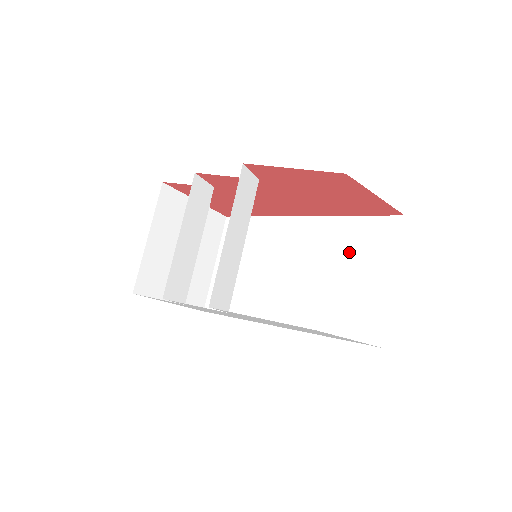
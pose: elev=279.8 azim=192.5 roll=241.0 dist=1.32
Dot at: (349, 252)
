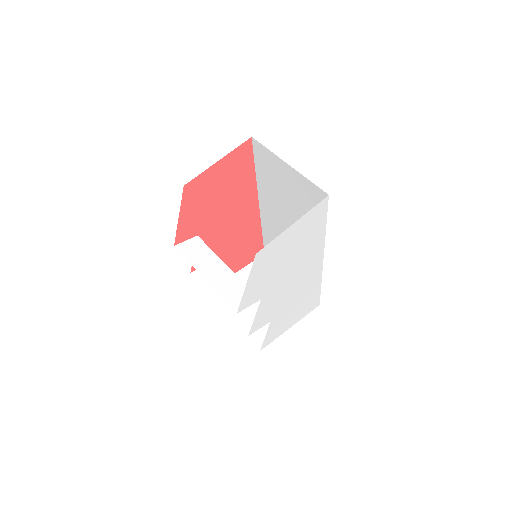
Dot at: (275, 185)
